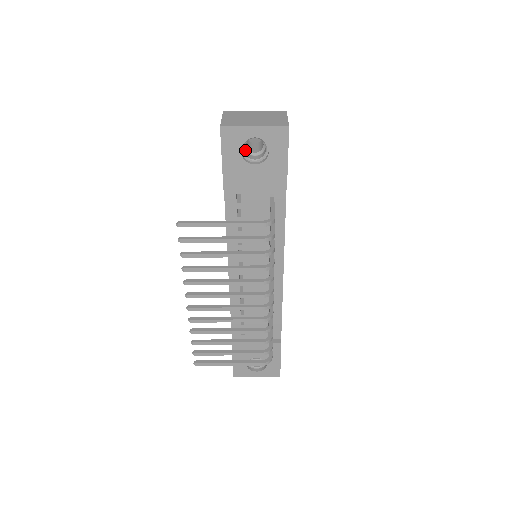
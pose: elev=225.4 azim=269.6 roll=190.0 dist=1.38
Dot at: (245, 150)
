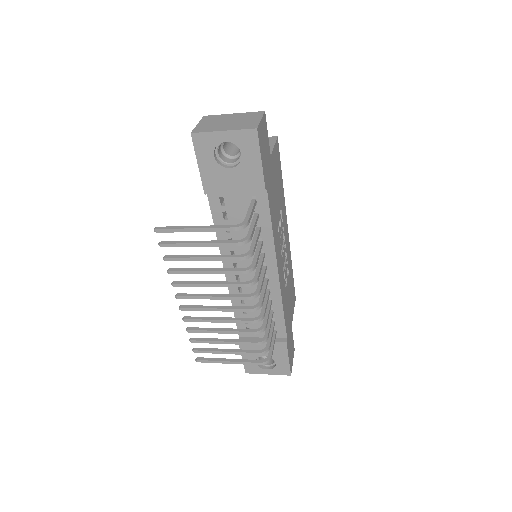
Dot at: (223, 154)
